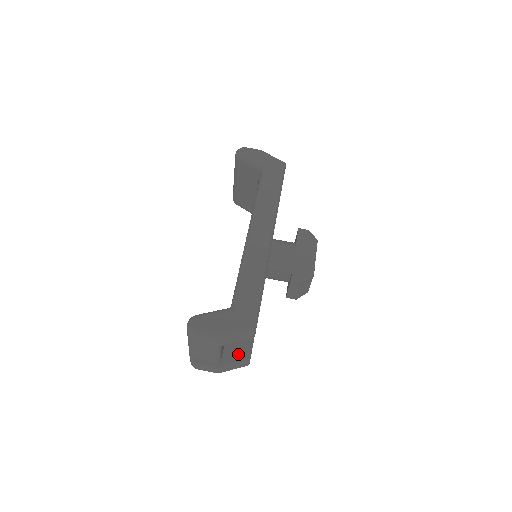
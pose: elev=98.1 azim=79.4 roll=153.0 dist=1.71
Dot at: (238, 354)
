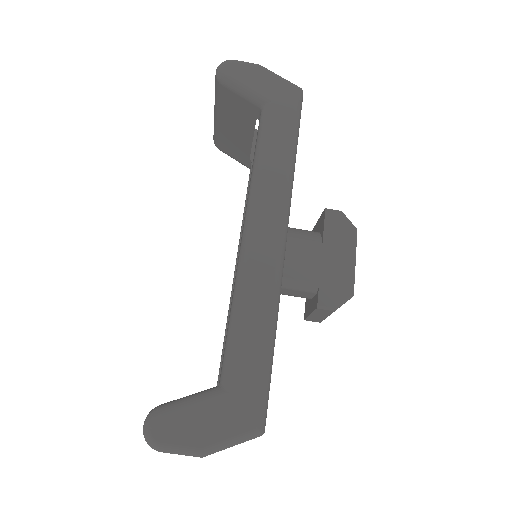
Dot at: occluded
